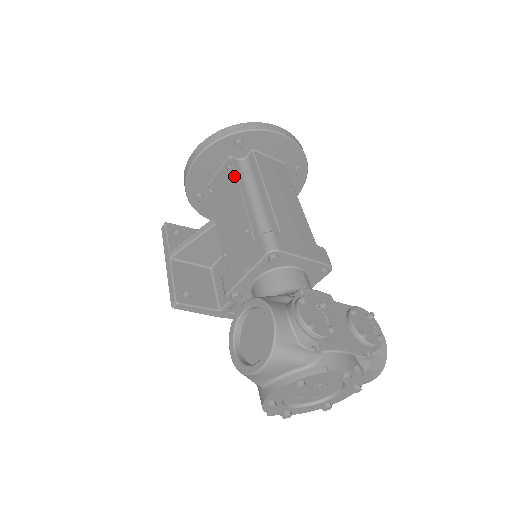
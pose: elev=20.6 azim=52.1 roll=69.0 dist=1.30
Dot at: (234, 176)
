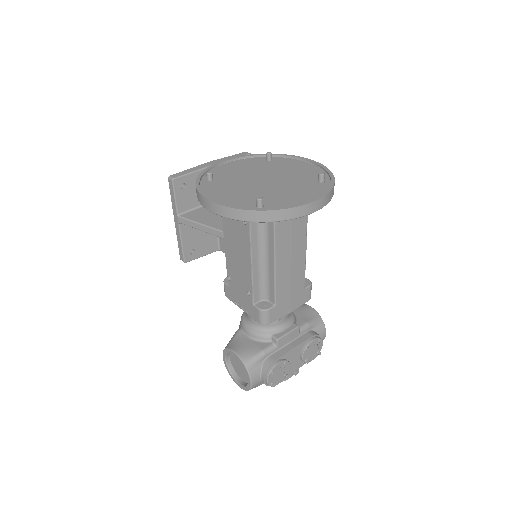
Dot at: (248, 238)
